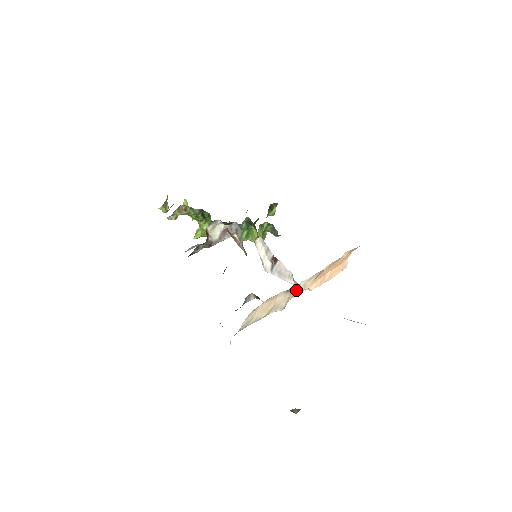
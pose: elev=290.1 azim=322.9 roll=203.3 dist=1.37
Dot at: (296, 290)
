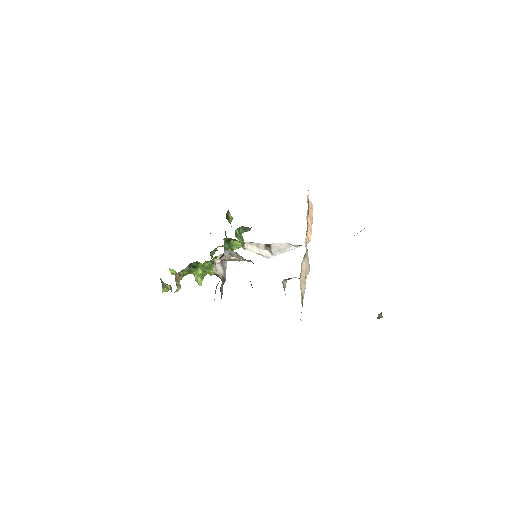
Dot at: occluded
